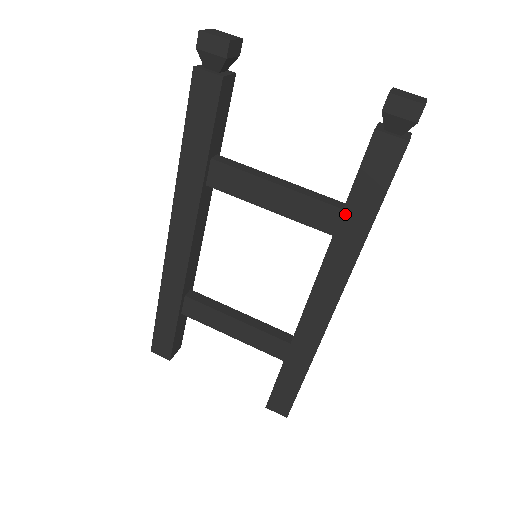
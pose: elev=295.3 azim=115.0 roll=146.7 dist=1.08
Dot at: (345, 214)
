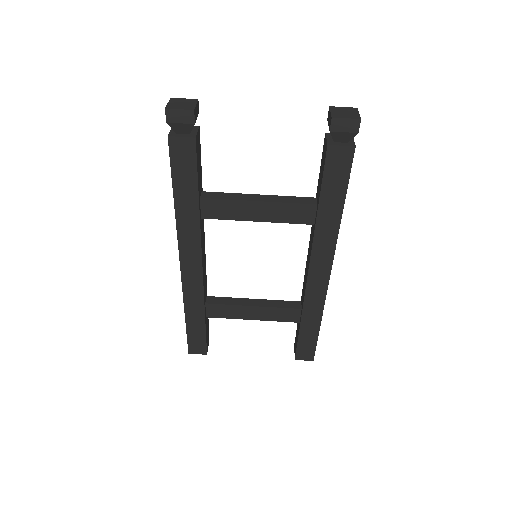
Dot at: (321, 208)
